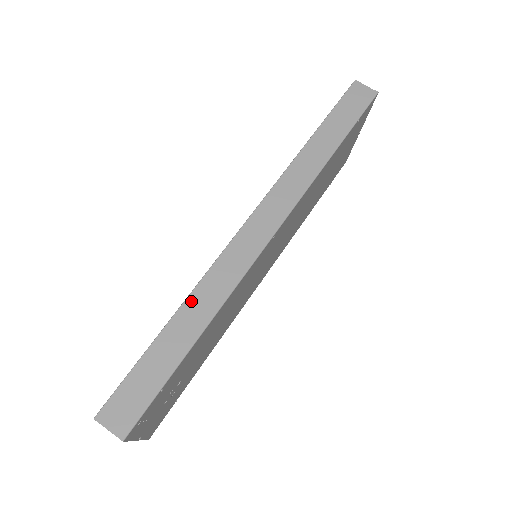
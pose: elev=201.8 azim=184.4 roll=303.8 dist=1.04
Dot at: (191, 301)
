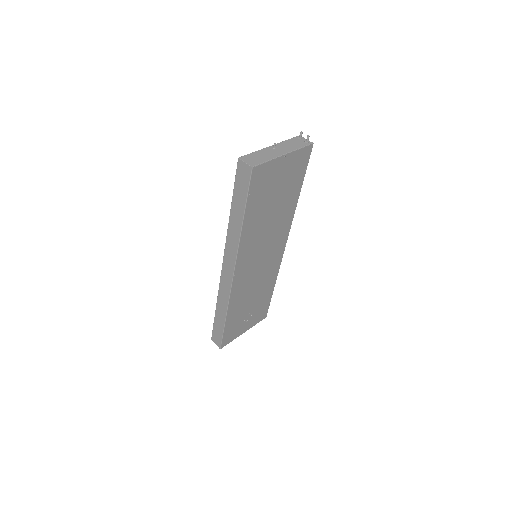
Dot at: (218, 303)
